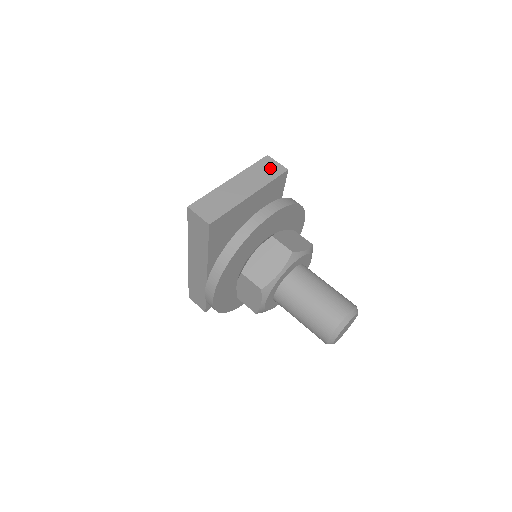
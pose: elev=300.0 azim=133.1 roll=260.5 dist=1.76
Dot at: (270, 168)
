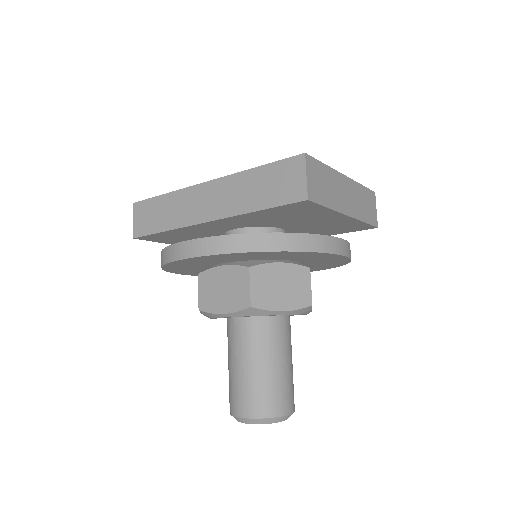
Dot at: (371, 208)
